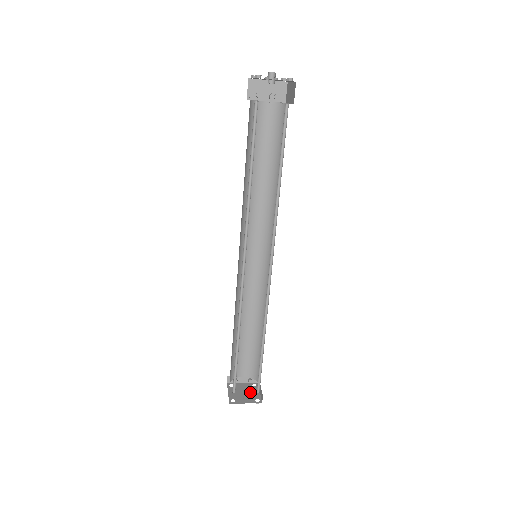
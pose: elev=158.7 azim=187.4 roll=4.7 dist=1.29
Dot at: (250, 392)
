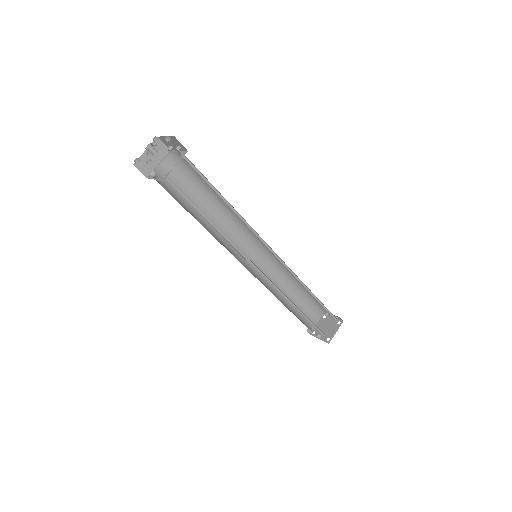
Dot at: (330, 329)
